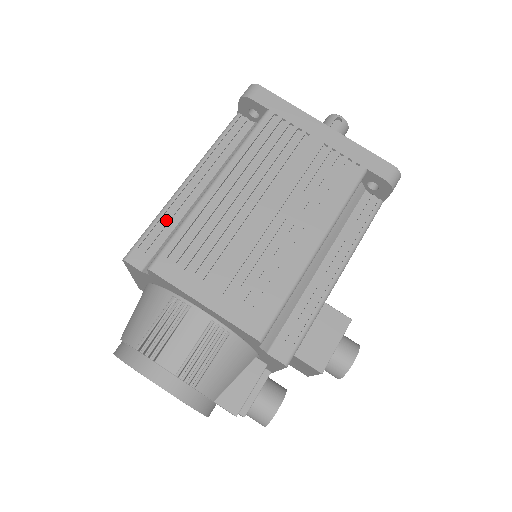
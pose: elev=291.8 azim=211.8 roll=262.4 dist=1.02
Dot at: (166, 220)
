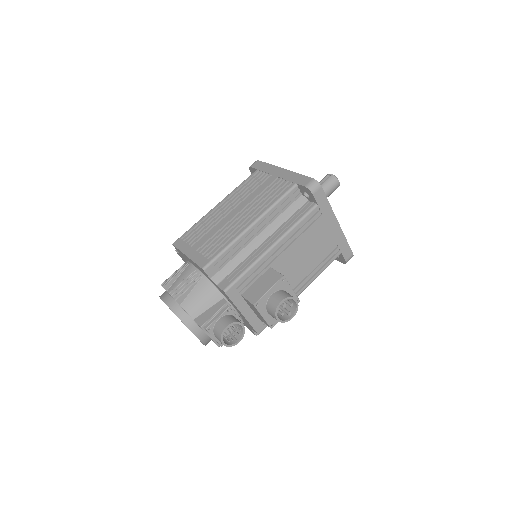
Dot at: occluded
